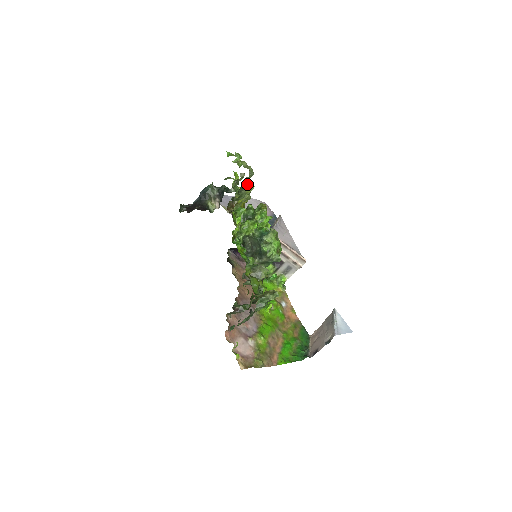
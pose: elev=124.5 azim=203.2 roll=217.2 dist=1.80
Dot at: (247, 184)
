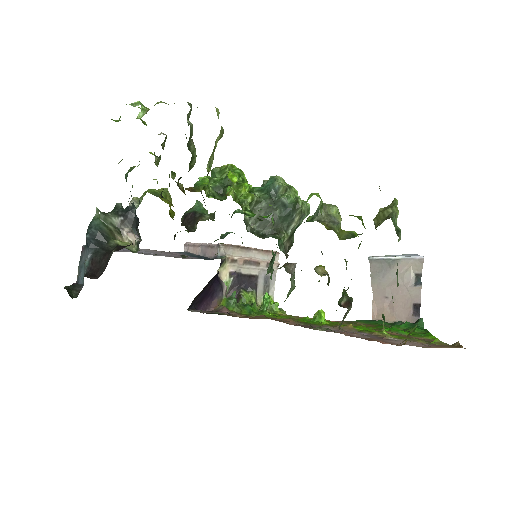
Dot at: occluded
